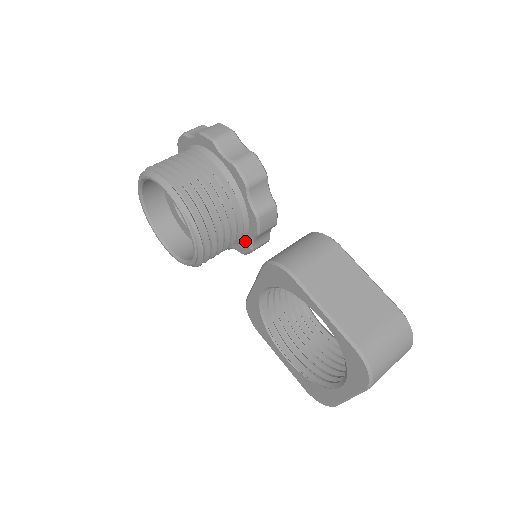
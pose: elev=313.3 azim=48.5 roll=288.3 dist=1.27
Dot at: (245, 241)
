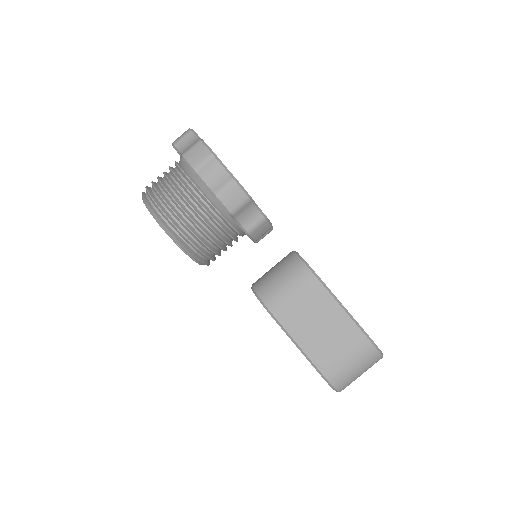
Dot at: occluded
